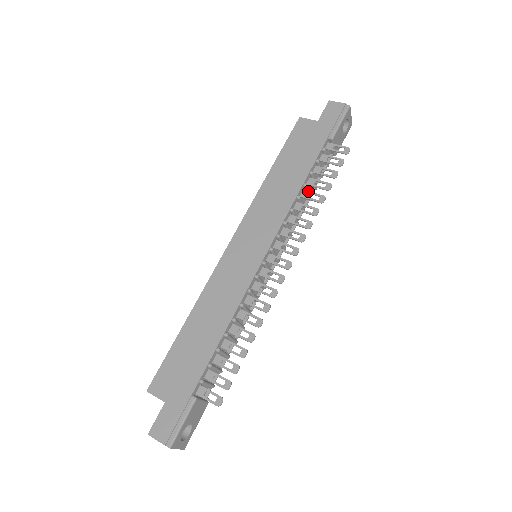
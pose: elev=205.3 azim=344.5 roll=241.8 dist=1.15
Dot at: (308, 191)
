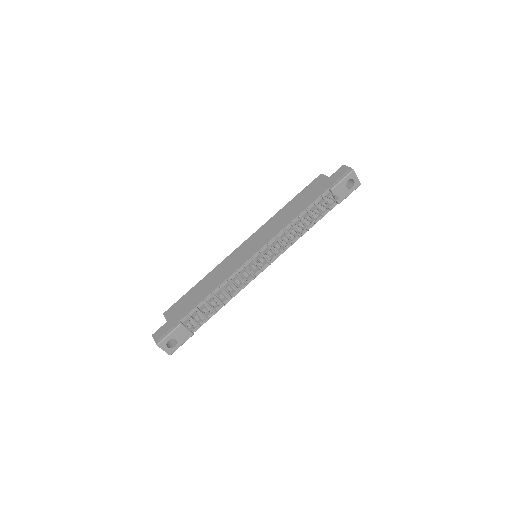
Dot at: (300, 221)
